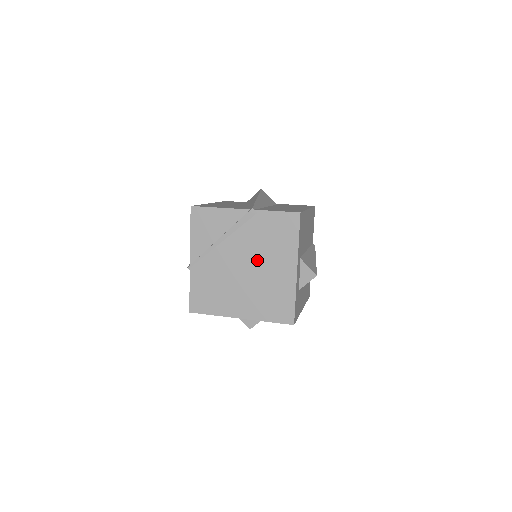
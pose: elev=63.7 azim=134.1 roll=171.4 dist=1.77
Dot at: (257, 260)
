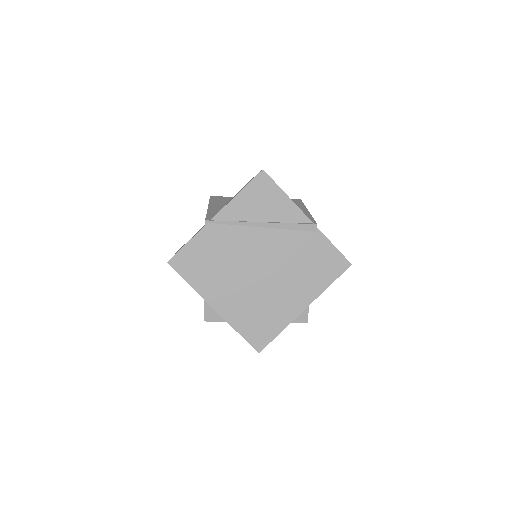
Dot at: (279, 271)
